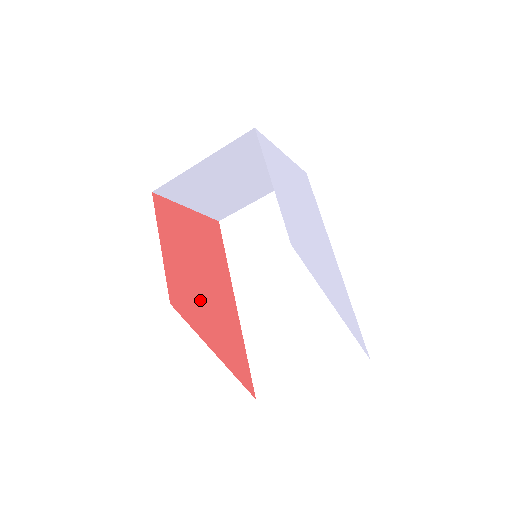
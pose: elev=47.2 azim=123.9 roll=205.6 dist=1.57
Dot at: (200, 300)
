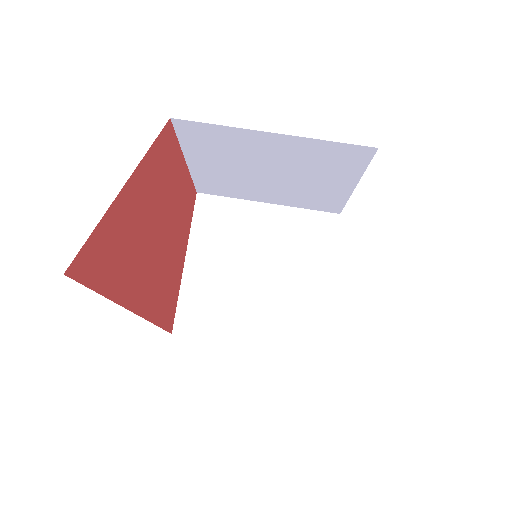
Dot at: (158, 200)
